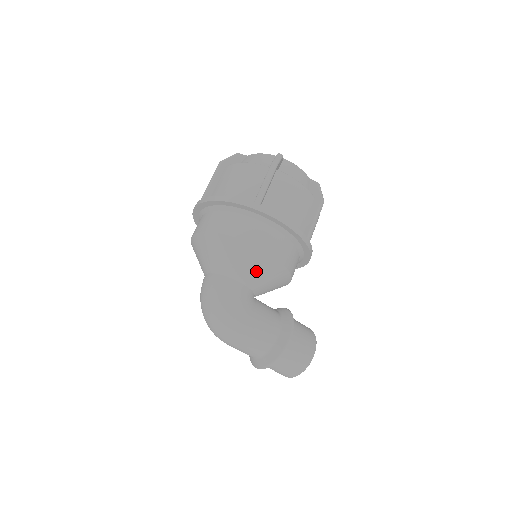
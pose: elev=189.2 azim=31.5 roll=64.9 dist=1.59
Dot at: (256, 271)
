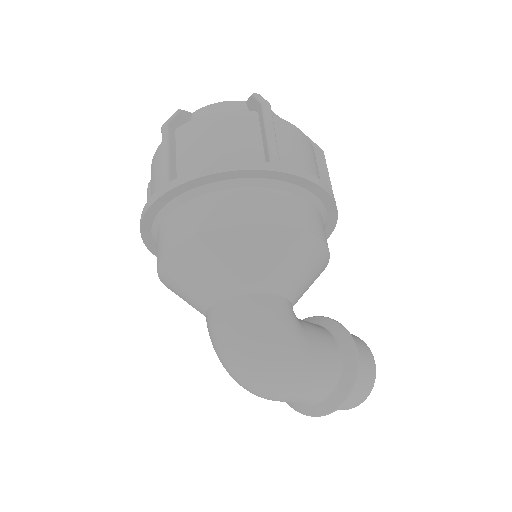
Dot at: (299, 270)
